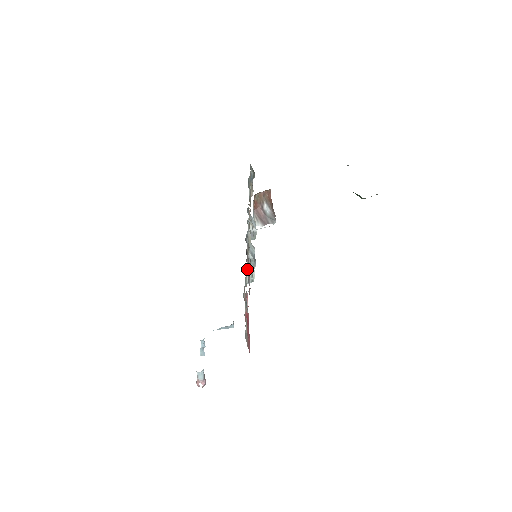
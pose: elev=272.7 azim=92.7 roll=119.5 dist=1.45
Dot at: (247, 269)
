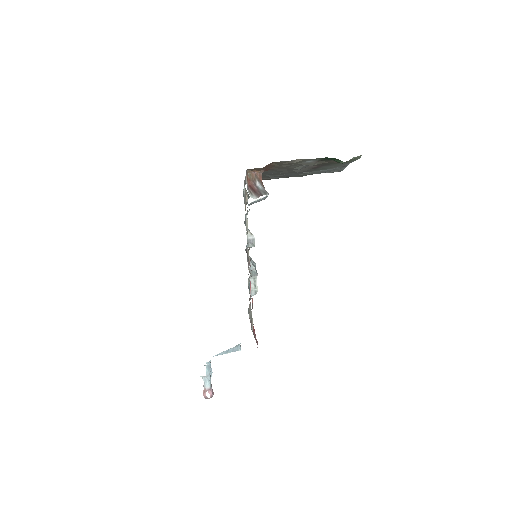
Dot at: (249, 279)
